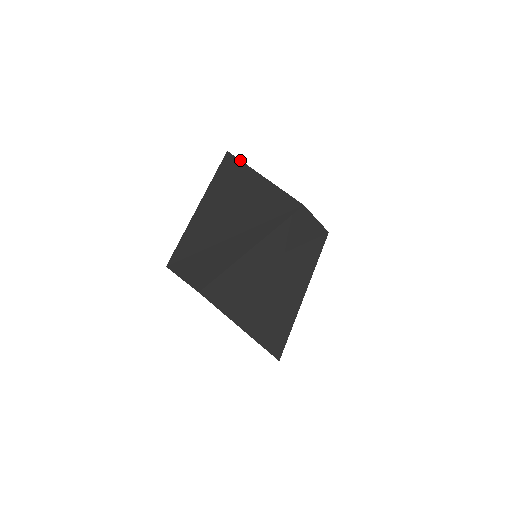
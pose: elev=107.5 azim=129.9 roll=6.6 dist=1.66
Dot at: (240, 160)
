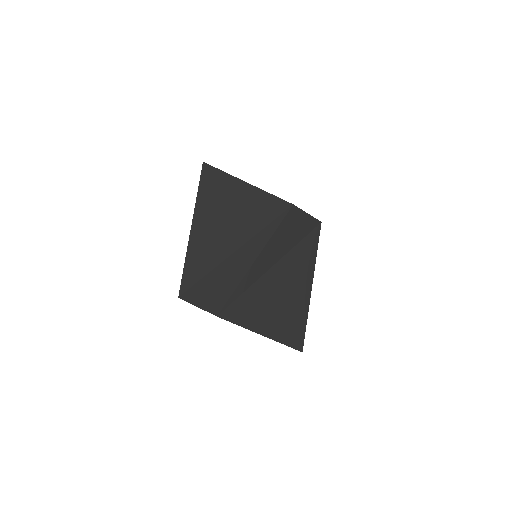
Dot at: (219, 169)
